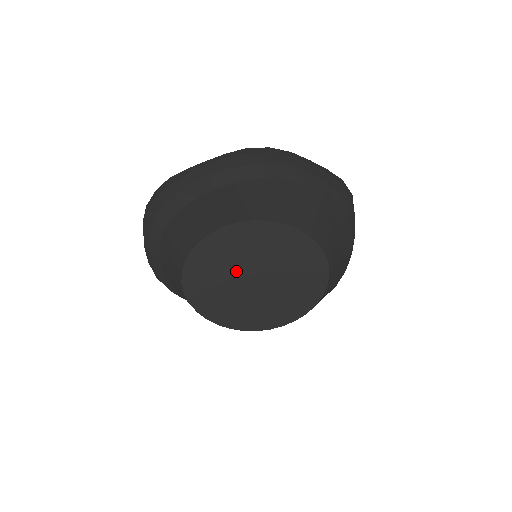
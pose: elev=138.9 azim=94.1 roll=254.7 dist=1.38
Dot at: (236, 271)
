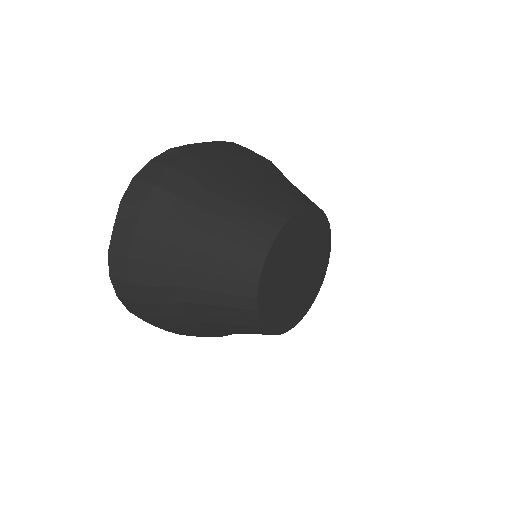
Dot at: (293, 261)
